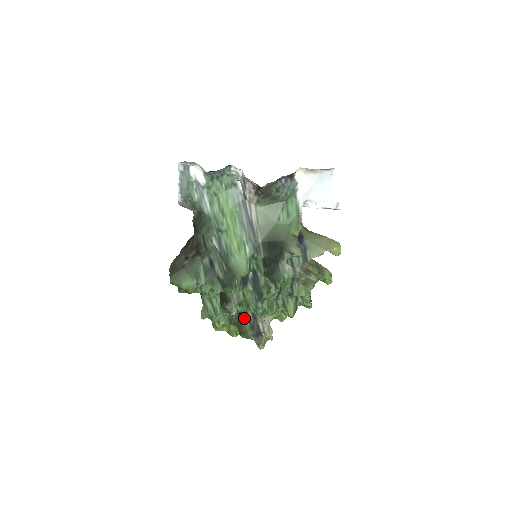
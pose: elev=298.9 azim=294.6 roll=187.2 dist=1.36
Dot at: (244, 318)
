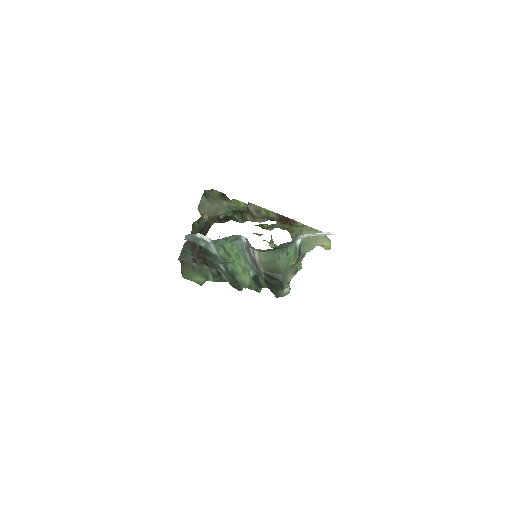
Dot at: occluded
